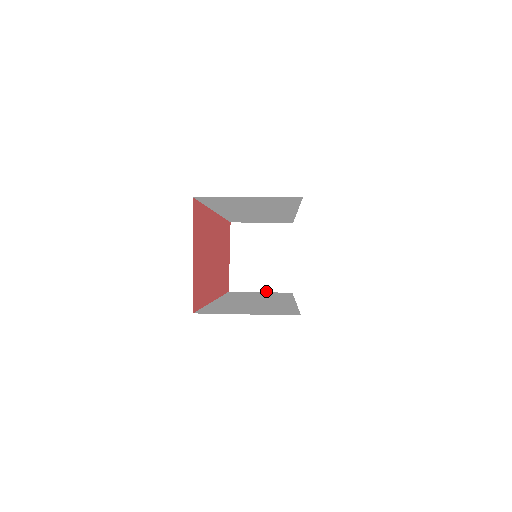
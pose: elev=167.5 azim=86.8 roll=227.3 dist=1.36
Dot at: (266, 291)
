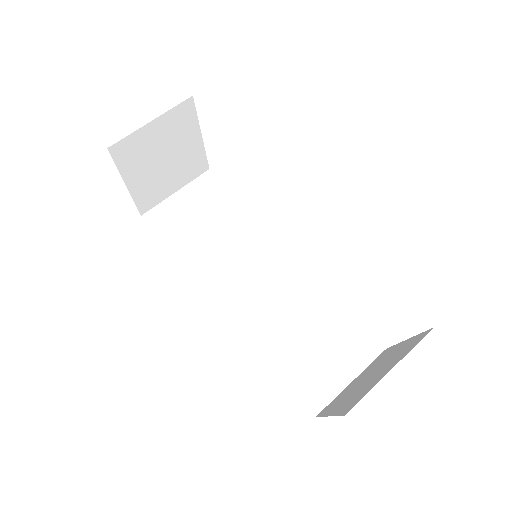
Dot at: (182, 187)
